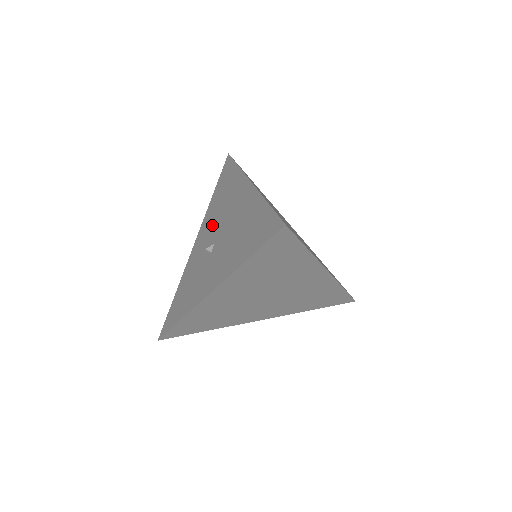
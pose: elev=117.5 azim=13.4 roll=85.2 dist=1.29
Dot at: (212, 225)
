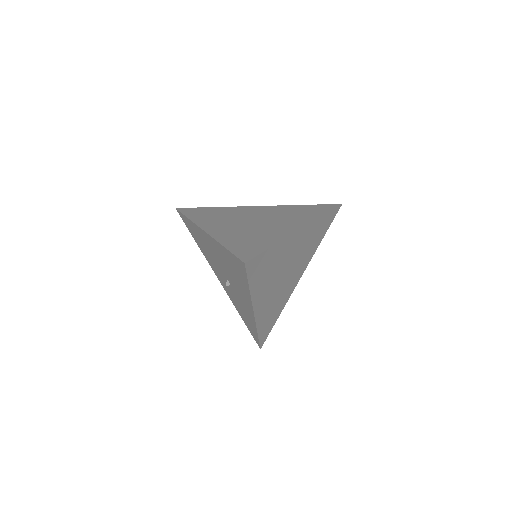
Dot at: (215, 266)
